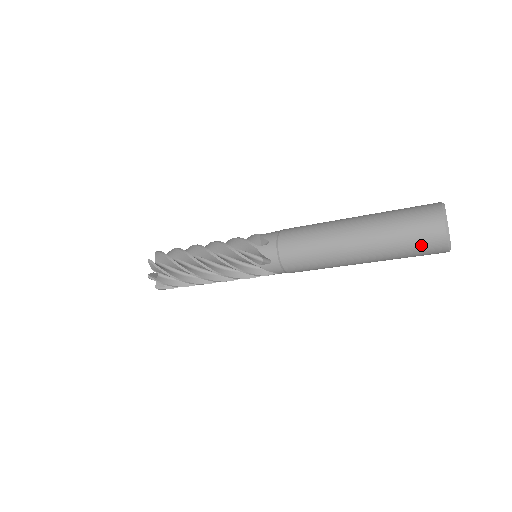
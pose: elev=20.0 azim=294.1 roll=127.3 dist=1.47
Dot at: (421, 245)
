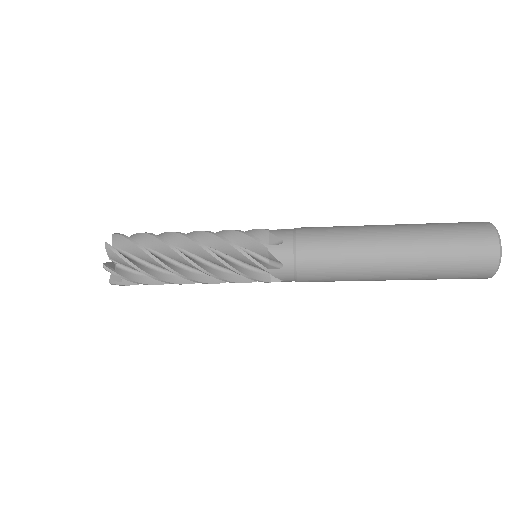
Dot at: (468, 268)
